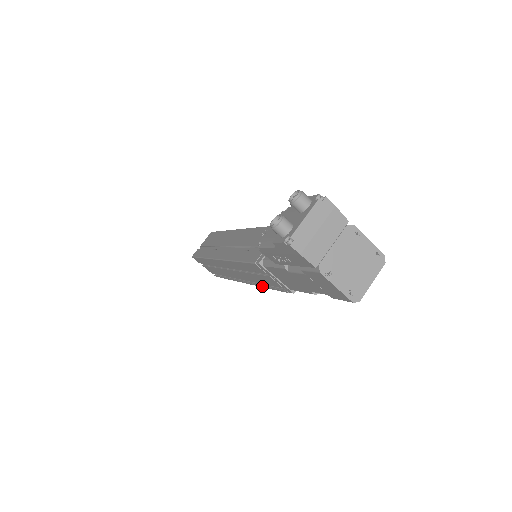
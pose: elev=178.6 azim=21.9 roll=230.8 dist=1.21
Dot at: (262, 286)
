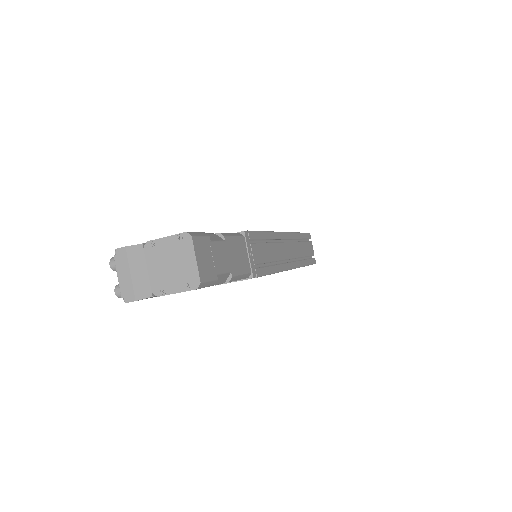
Dot at: occluded
